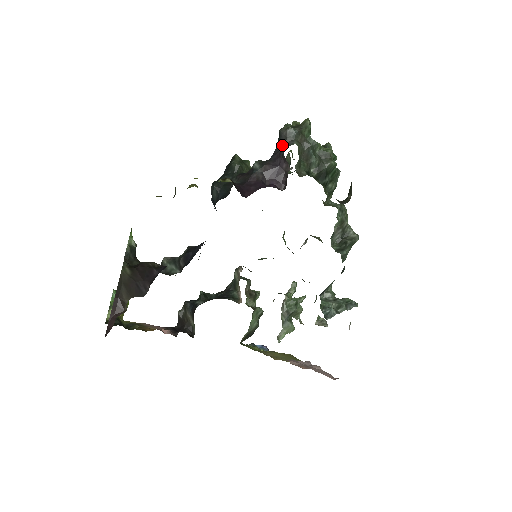
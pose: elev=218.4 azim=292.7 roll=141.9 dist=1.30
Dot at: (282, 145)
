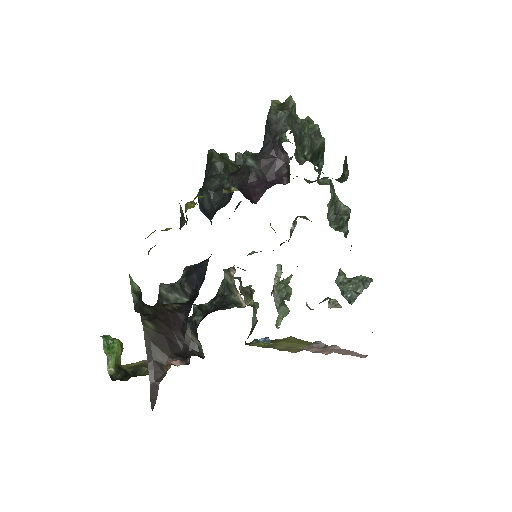
Dot at: (274, 133)
